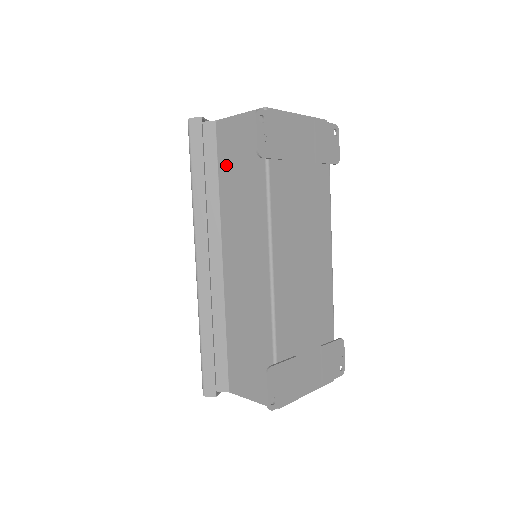
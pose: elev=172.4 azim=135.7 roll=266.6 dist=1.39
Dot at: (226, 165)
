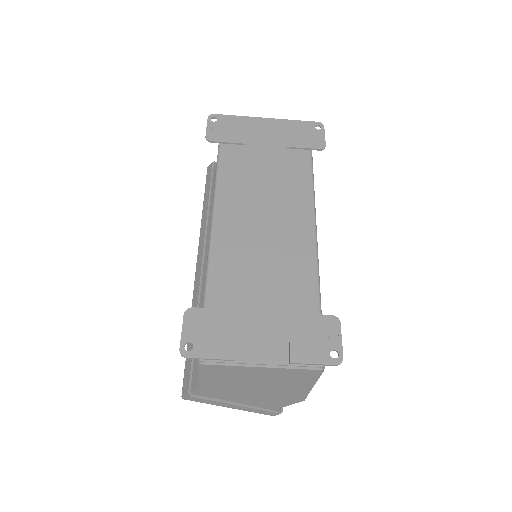
Dot at: occluded
